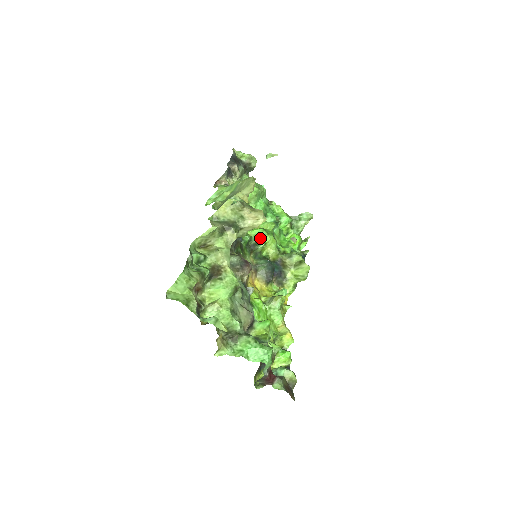
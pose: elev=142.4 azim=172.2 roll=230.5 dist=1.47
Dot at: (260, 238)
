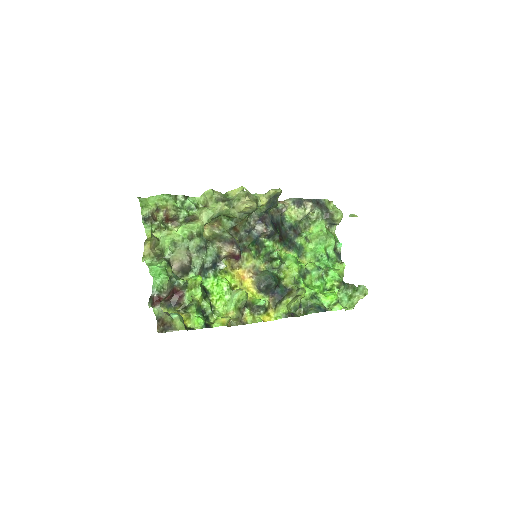
Dot at: (286, 261)
